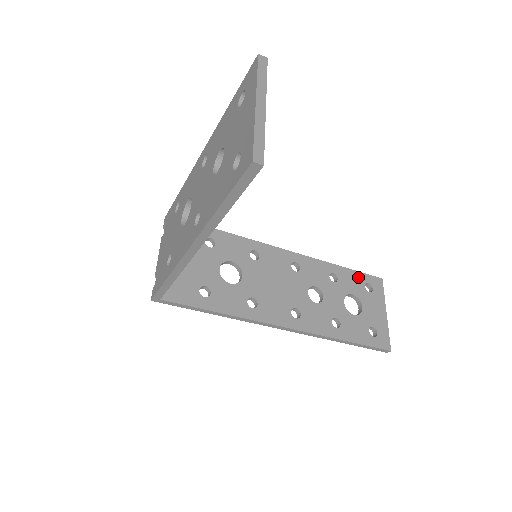
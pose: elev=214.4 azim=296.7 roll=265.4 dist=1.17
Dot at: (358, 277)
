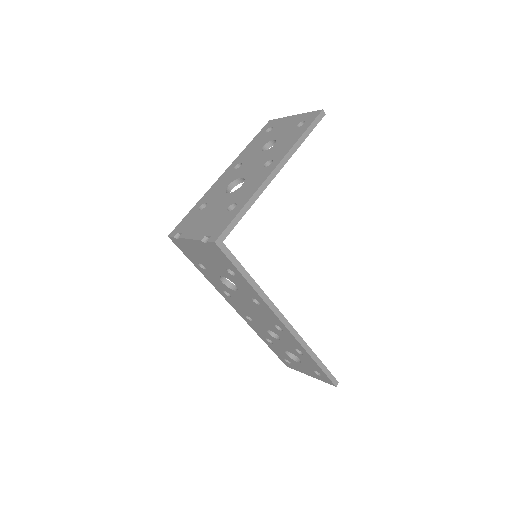
Dot at: occluded
